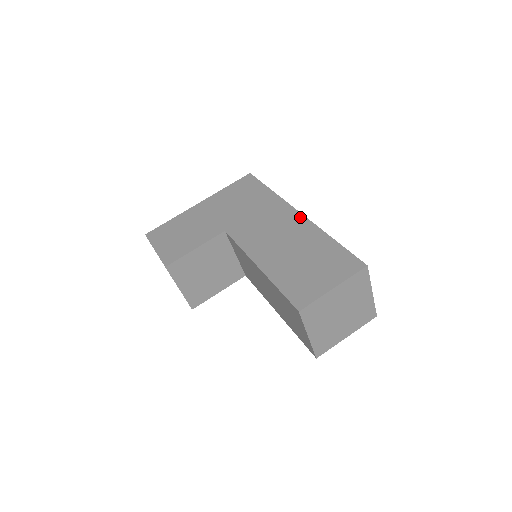
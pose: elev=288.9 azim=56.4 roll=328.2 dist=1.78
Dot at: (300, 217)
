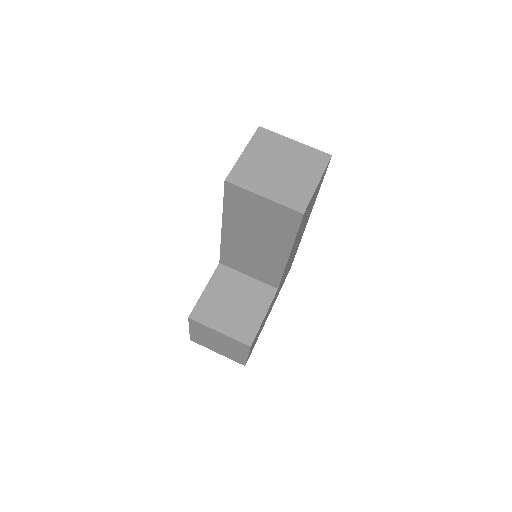
Dot at: occluded
